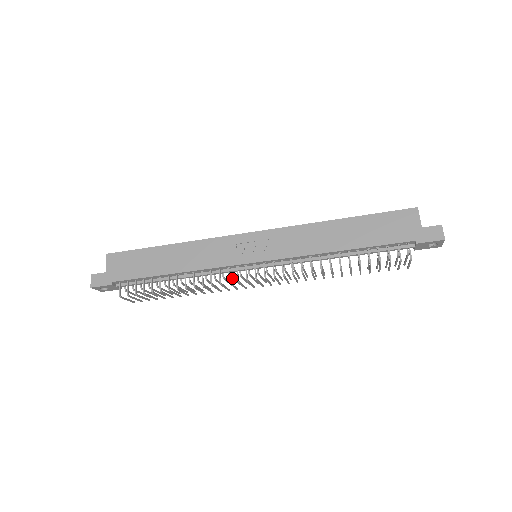
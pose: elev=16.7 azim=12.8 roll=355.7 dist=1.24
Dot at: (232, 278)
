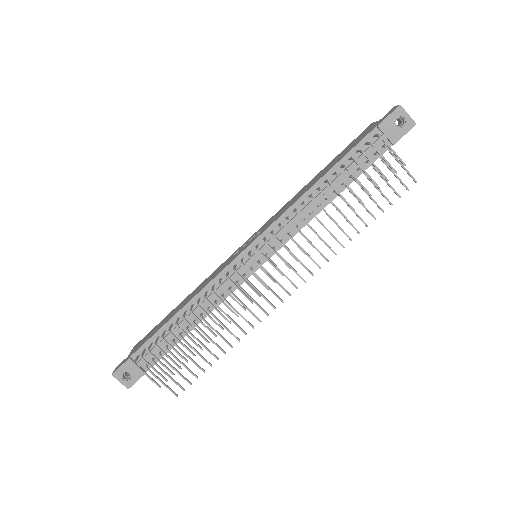
Dot at: occluded
